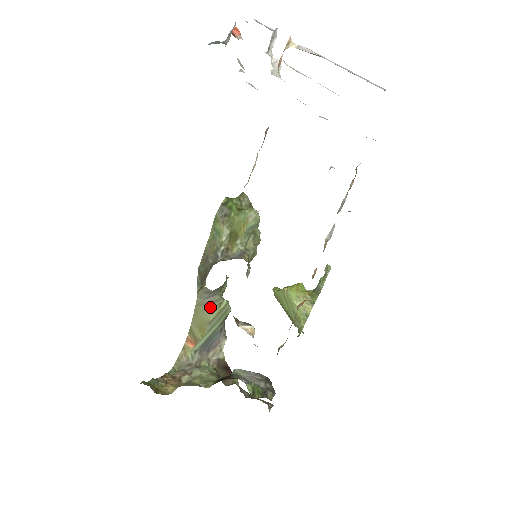
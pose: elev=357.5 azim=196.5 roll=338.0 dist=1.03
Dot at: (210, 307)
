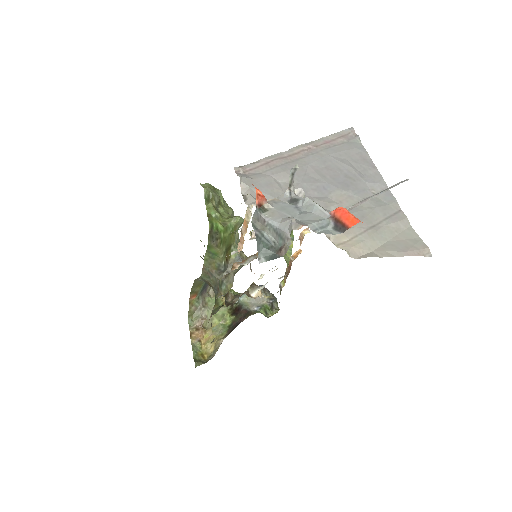
Dot at: occluded
